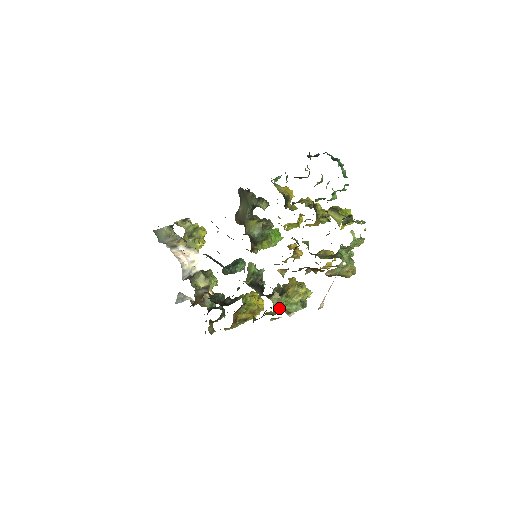
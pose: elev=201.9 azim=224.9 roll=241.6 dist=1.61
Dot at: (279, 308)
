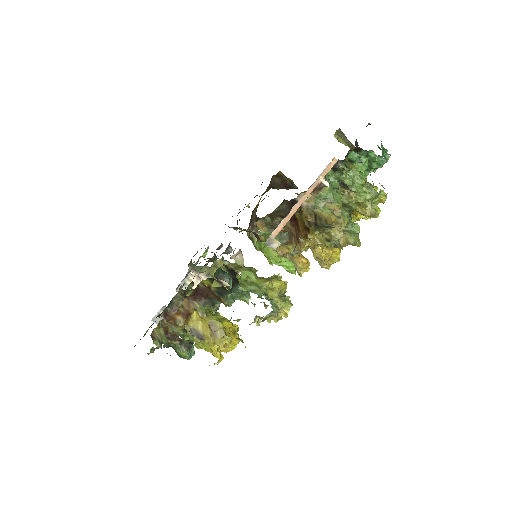
Dot at: (232, 267)
